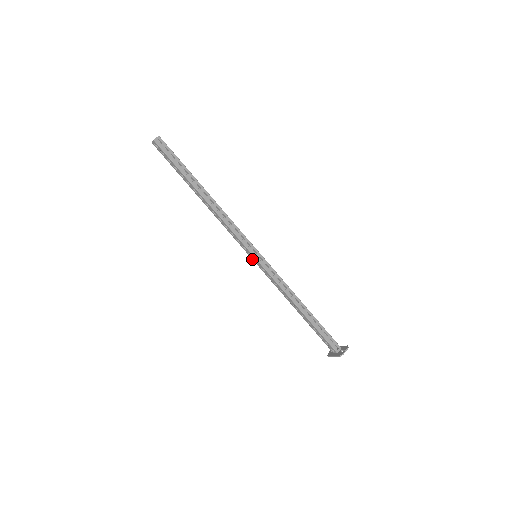
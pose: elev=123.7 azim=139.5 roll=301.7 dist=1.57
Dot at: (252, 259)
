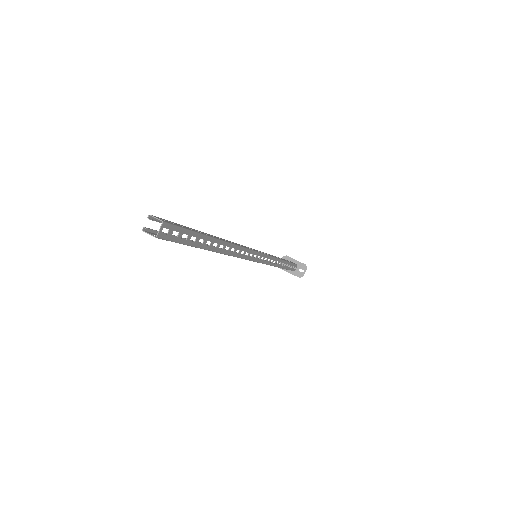
Dot at: occluded
